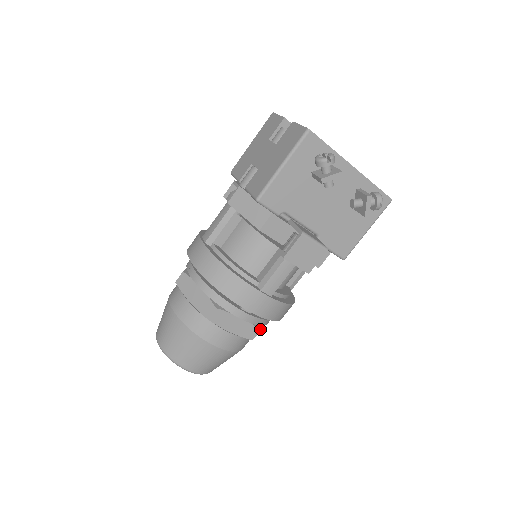
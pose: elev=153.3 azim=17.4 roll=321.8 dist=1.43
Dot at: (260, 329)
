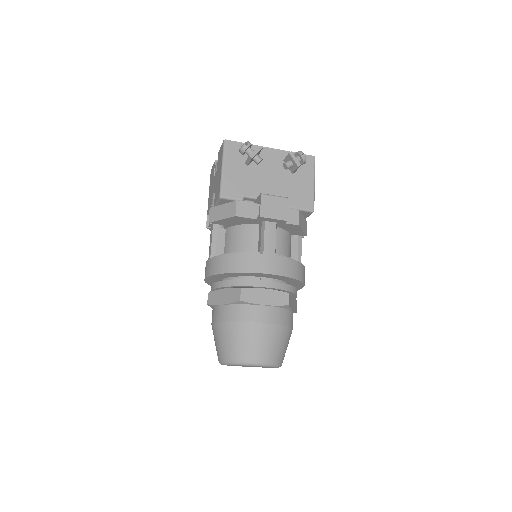
Dot at: (288, 293)
